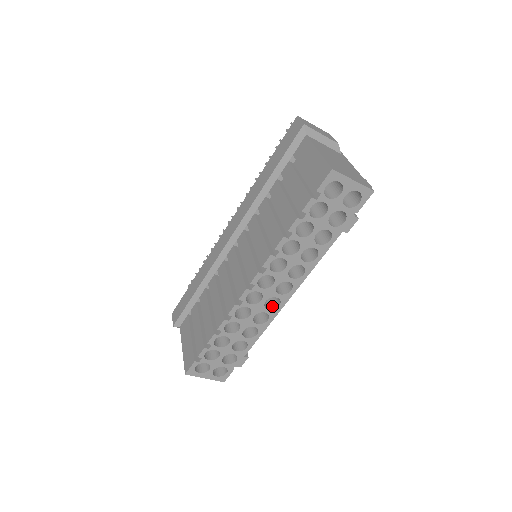
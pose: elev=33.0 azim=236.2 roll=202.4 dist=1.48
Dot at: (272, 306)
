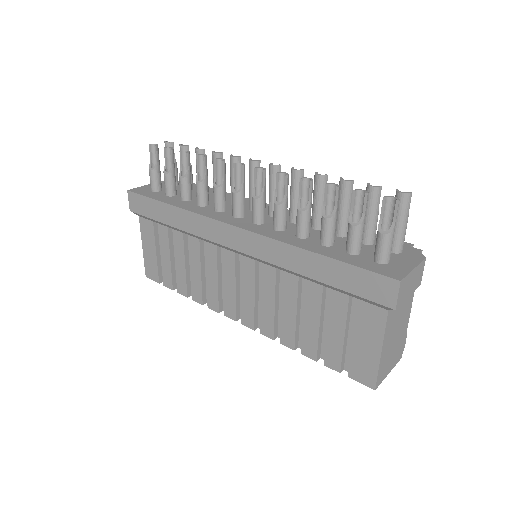
Dot at: occluded
